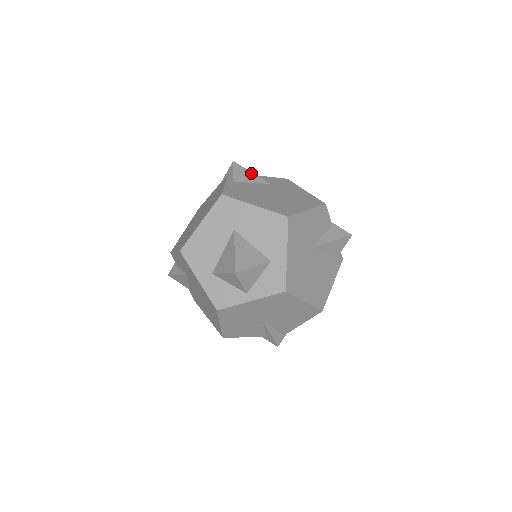
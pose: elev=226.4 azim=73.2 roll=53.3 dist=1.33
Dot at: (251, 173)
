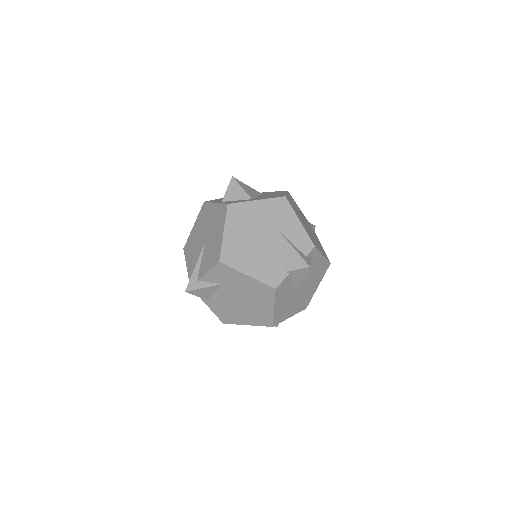
Dot at: (204, 289)
